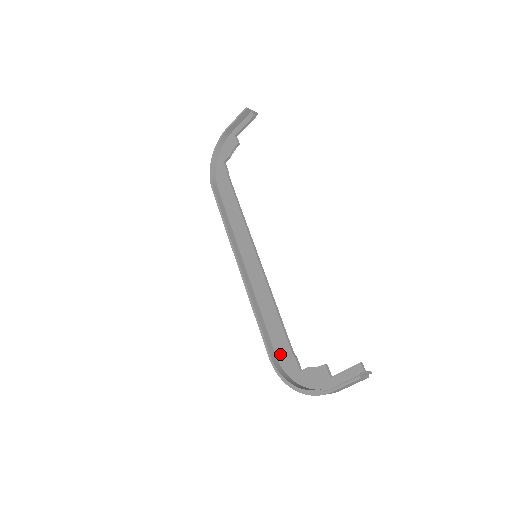
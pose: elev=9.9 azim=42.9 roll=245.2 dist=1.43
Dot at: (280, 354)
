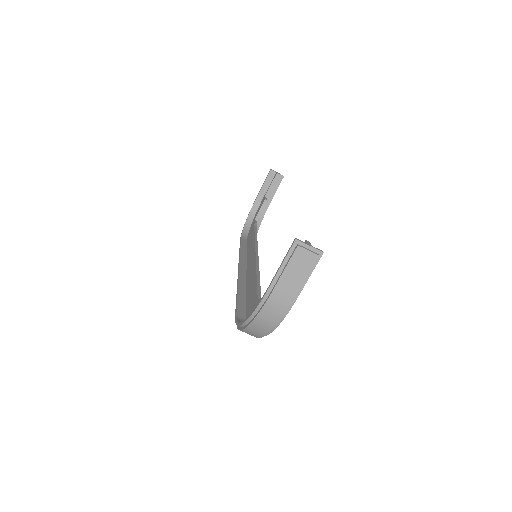
Dot at: (249, 313)
